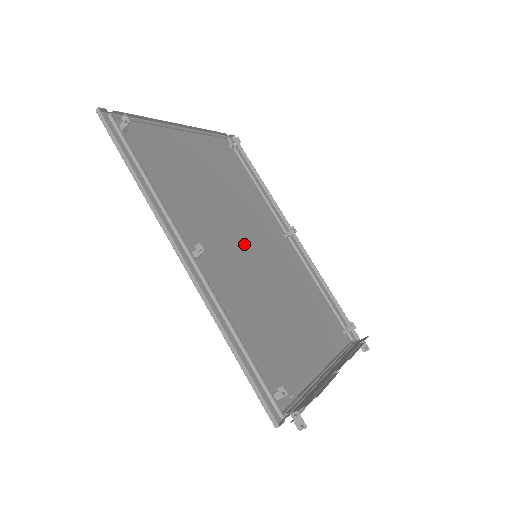
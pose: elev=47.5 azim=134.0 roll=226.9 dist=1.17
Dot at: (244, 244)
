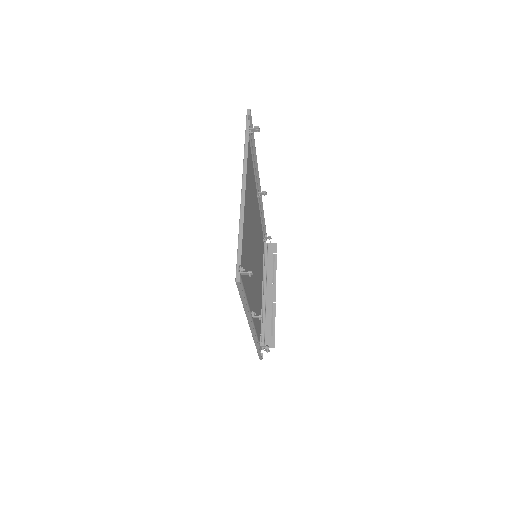
Dot at: (254, 255)
